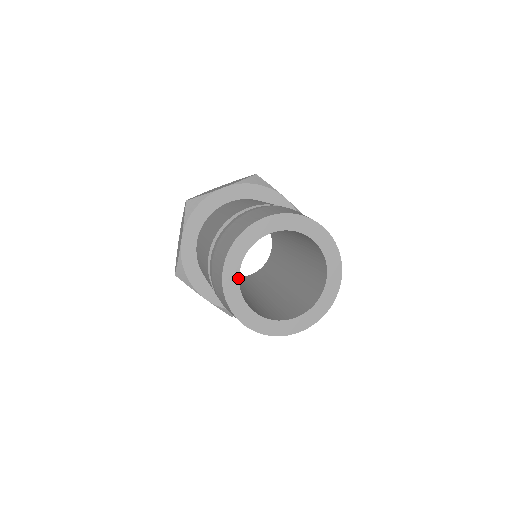
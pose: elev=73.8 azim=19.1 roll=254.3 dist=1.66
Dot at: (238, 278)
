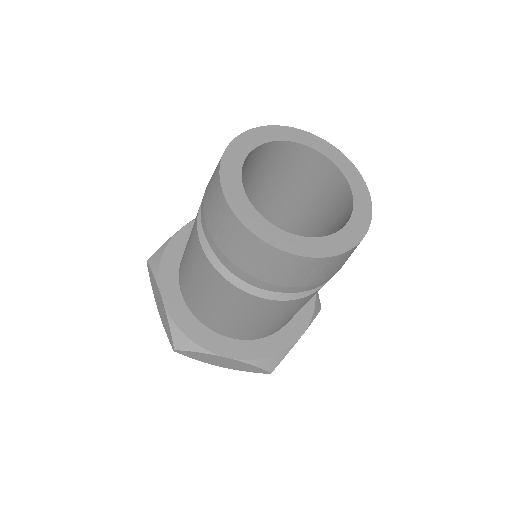
Dot at: (248, 202)
